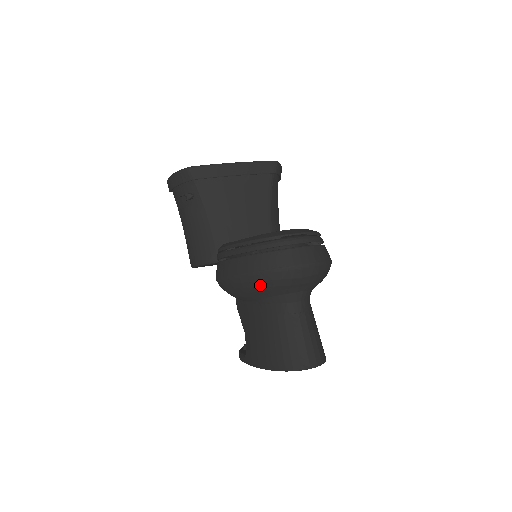
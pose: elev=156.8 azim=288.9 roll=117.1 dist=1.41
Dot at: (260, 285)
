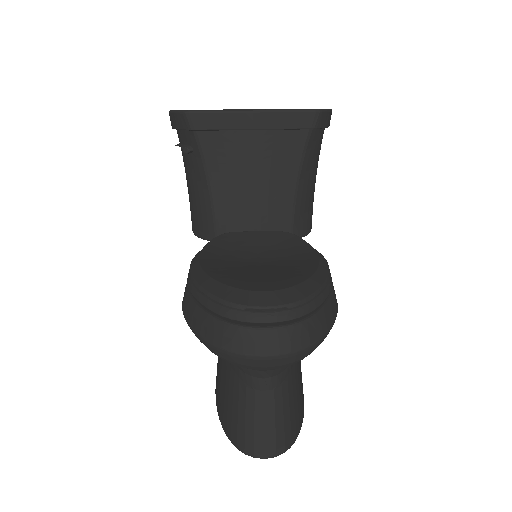
Dot at: (214, 353)
